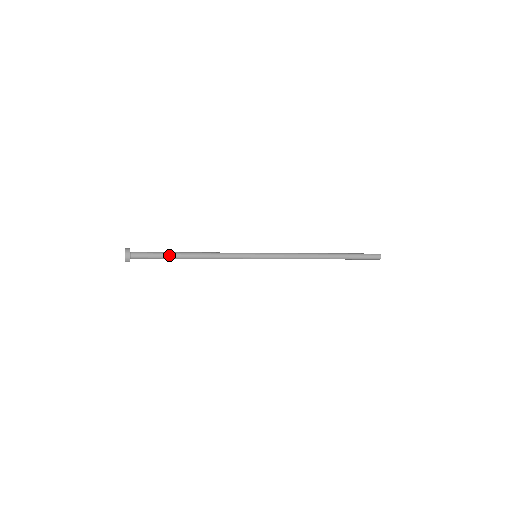
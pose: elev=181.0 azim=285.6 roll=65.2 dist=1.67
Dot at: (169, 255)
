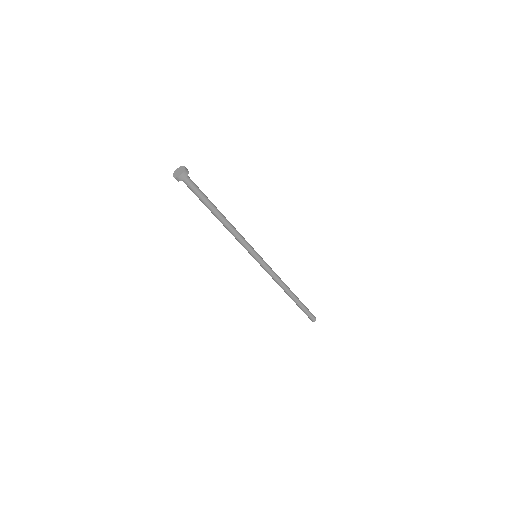
Dot at: (209, 203)
